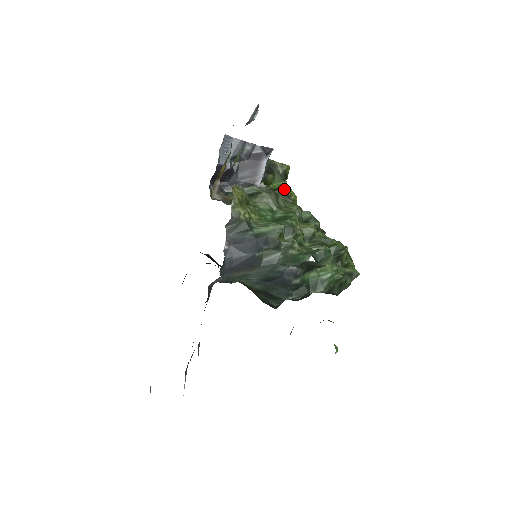
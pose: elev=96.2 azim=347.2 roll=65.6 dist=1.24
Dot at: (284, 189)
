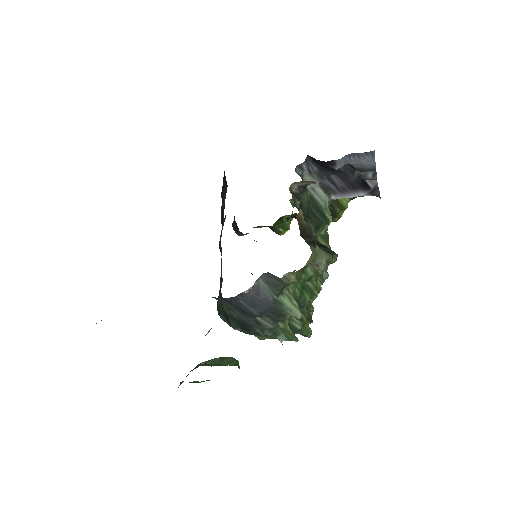
Dot at: (341, 209)
